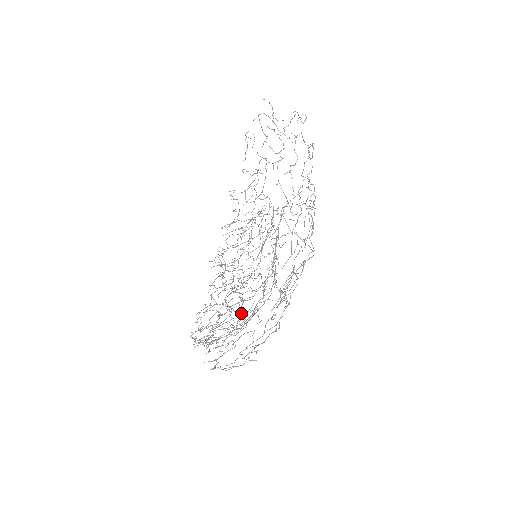
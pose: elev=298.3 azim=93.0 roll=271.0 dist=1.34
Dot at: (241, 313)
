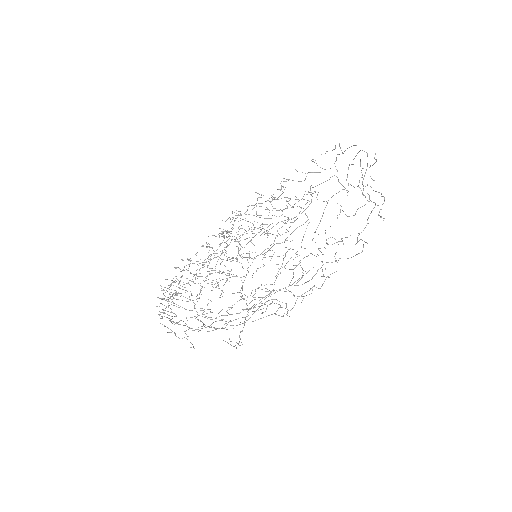
Dot at: (205, 316)
